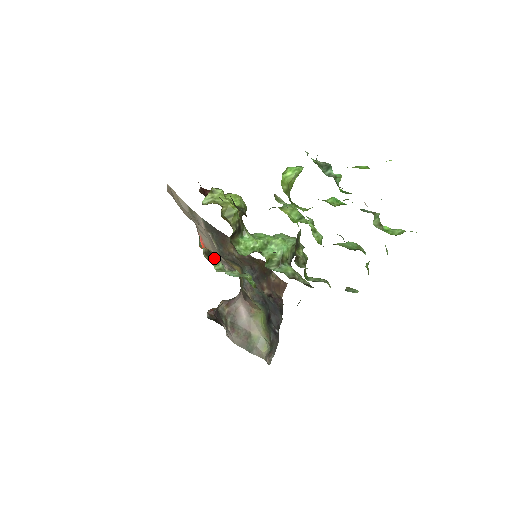
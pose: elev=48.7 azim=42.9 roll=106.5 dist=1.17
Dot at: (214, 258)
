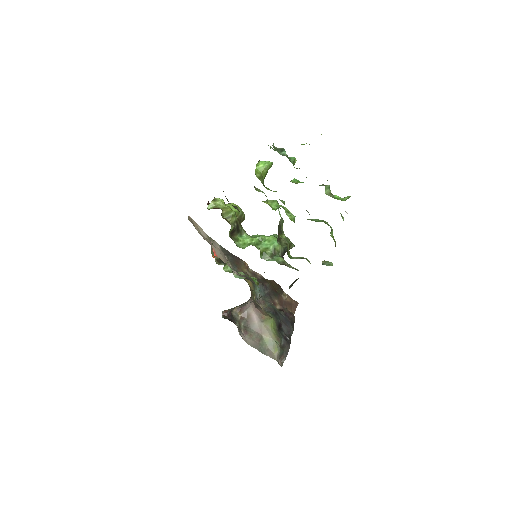
Dot at: (224, 264)
